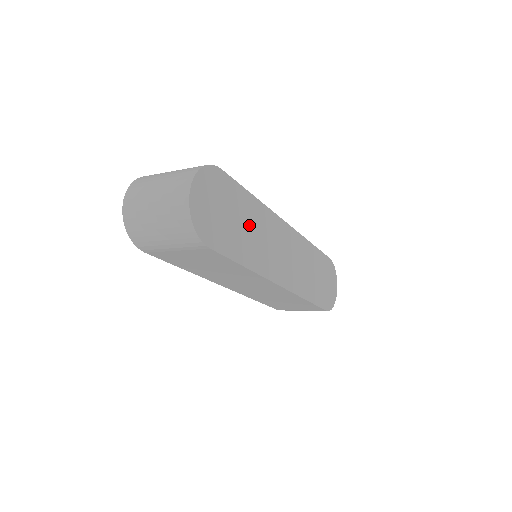
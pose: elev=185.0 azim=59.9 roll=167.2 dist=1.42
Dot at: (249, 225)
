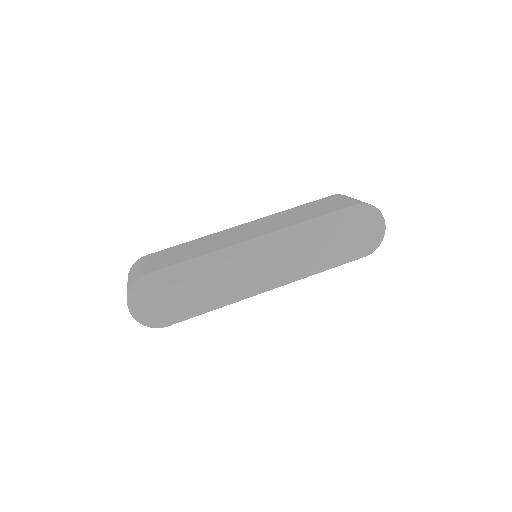
Dot at: (202, 281)
